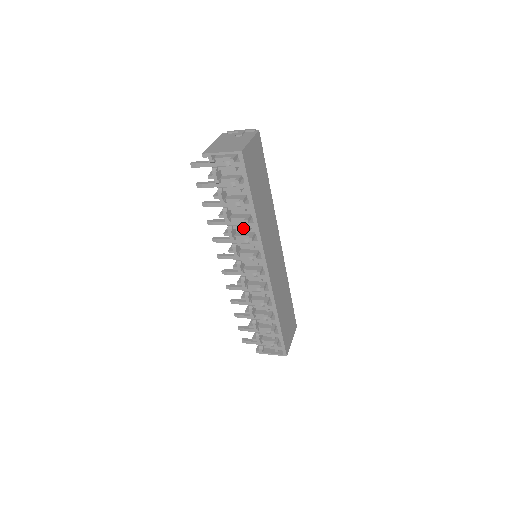
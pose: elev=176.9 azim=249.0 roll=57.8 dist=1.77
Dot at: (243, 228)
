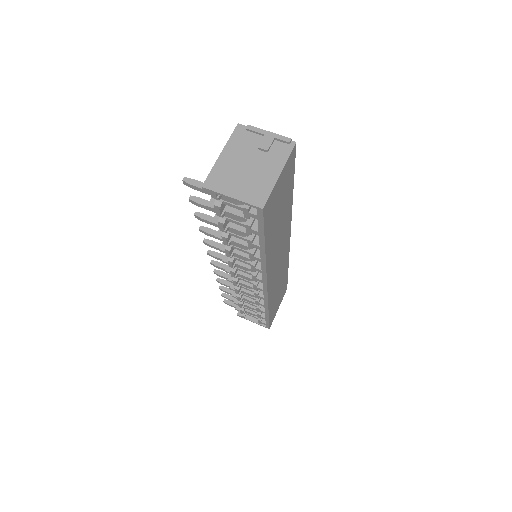
Dot at: (246, 252)
